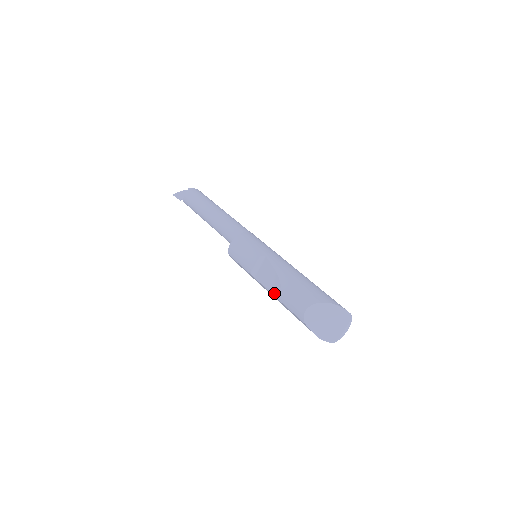
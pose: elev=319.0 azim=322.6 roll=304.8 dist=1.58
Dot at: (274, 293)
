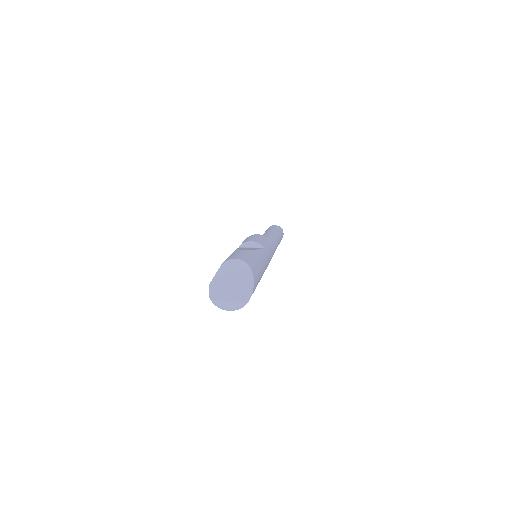
Dot at: (236, 250)
